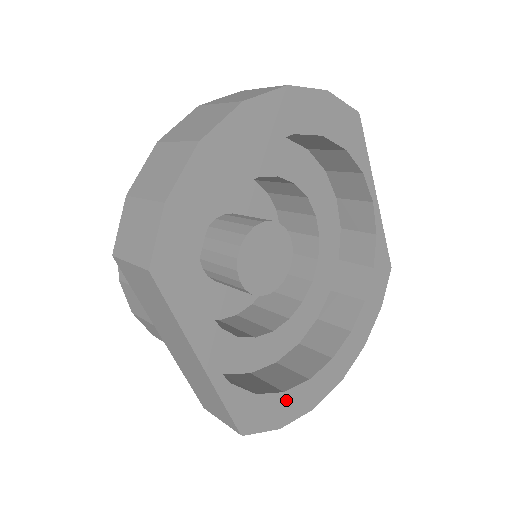
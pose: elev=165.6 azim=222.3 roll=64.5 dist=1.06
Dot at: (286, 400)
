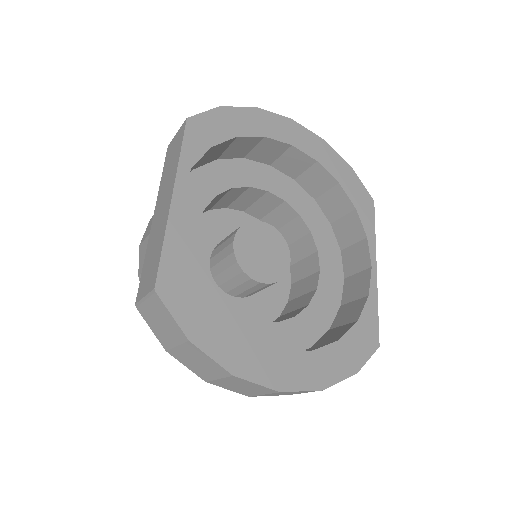
Dot at: (213, 321)
